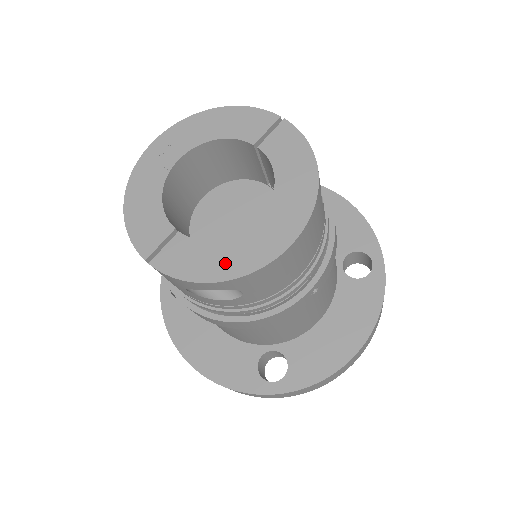
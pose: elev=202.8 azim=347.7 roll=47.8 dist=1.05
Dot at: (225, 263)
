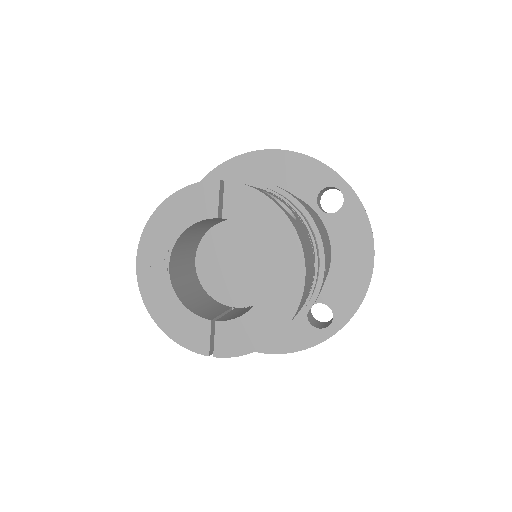
Dot at: (267, 324)
